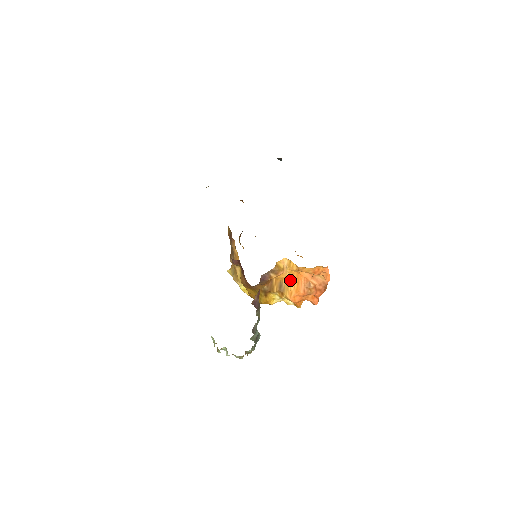
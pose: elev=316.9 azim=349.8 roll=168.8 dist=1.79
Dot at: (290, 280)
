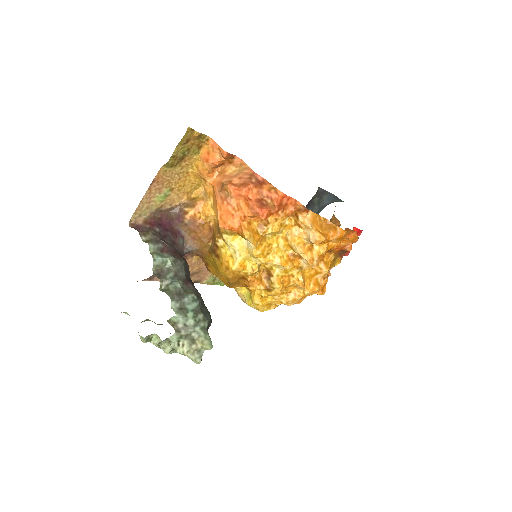
Dot at: (213, 205)
